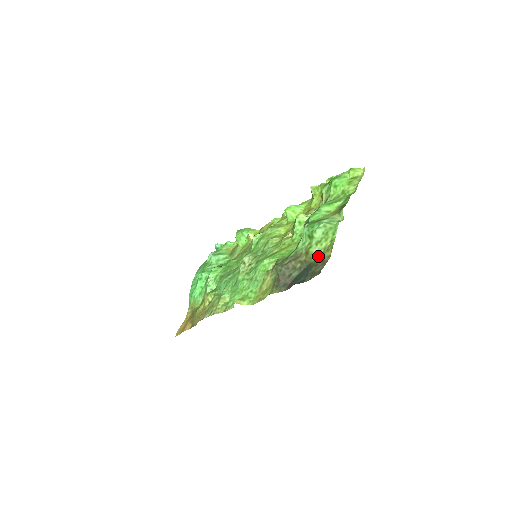
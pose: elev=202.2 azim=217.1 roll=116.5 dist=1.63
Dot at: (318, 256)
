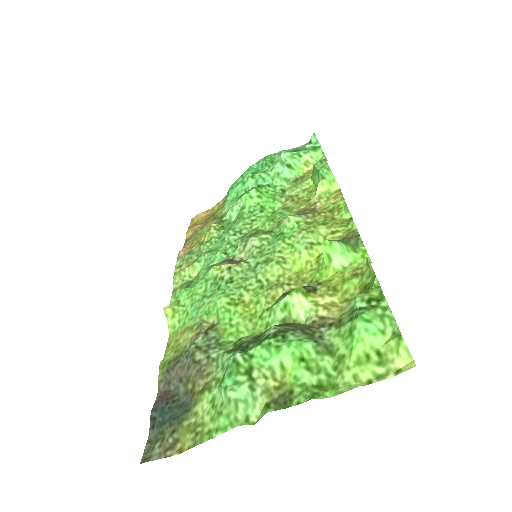
Dot at: (195, 418)
